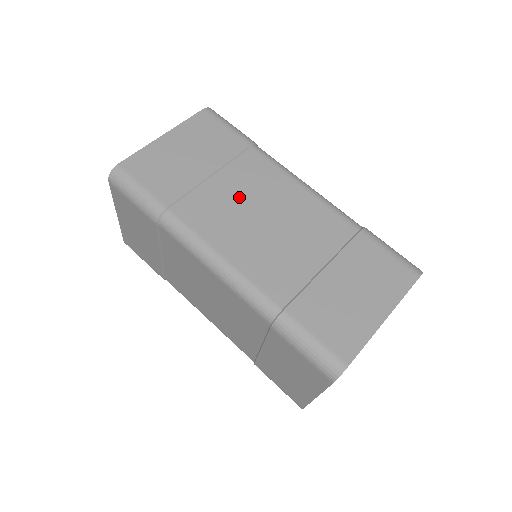
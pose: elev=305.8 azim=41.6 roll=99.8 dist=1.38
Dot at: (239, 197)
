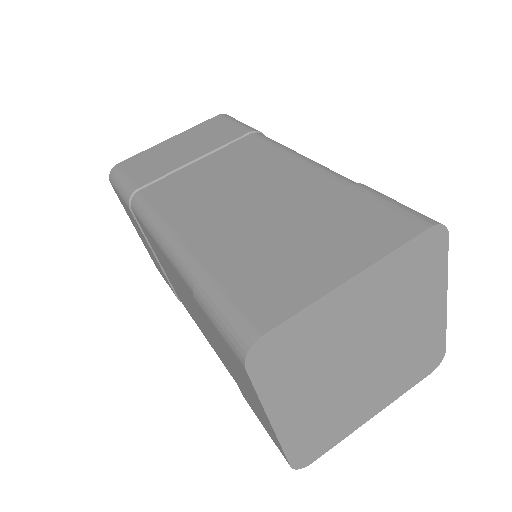
Dot at: (215, 173)
